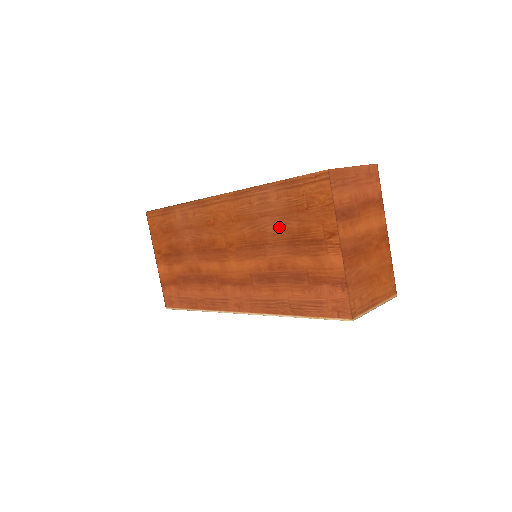
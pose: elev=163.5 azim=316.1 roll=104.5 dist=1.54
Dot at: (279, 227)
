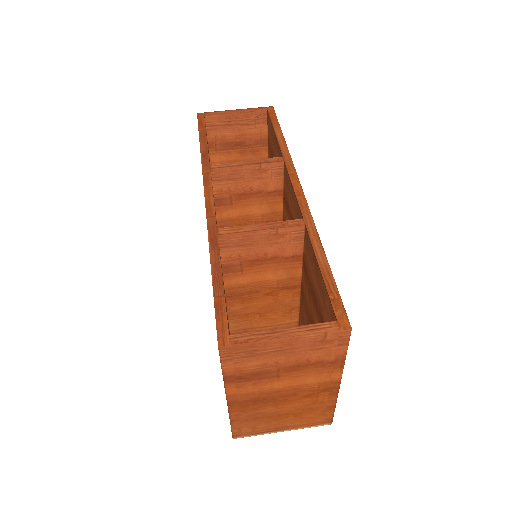
Dot at: occluded
